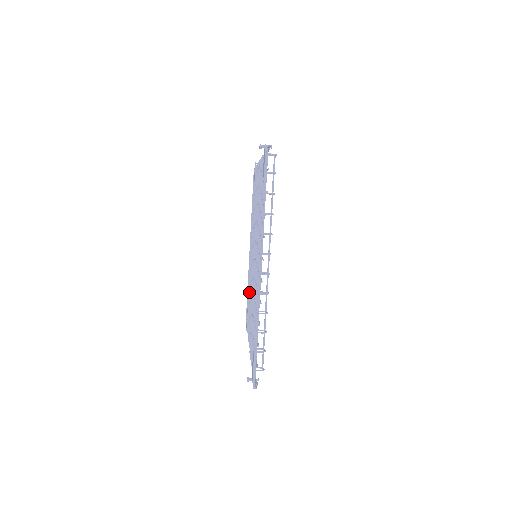
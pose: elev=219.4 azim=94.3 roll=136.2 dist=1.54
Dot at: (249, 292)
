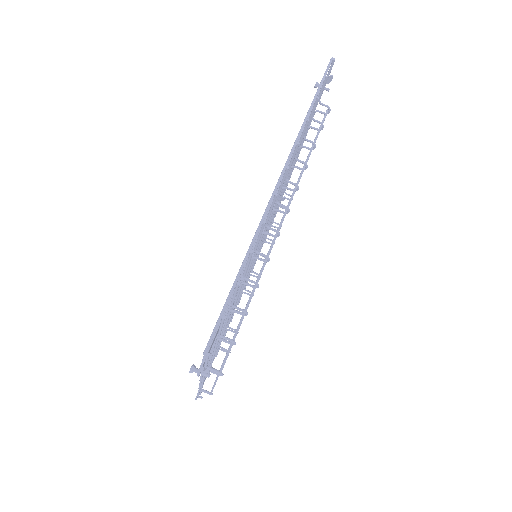
Dot at: occluded
